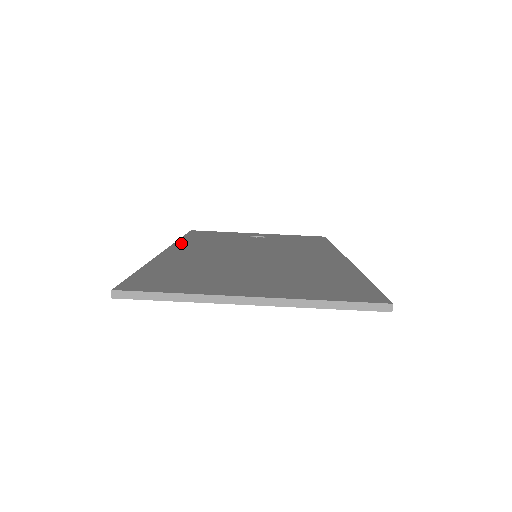
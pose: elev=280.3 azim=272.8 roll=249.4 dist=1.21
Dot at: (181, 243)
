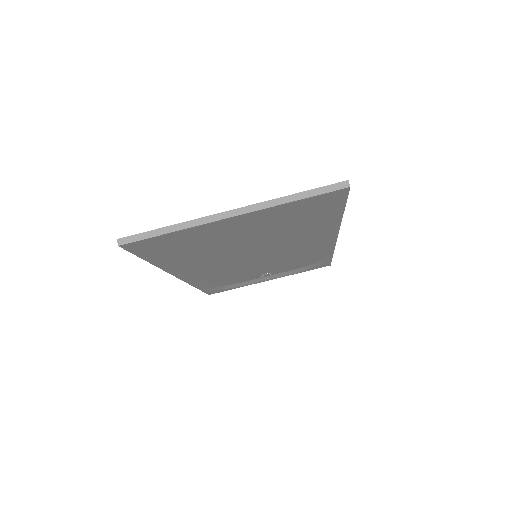
Dot at: occluded
